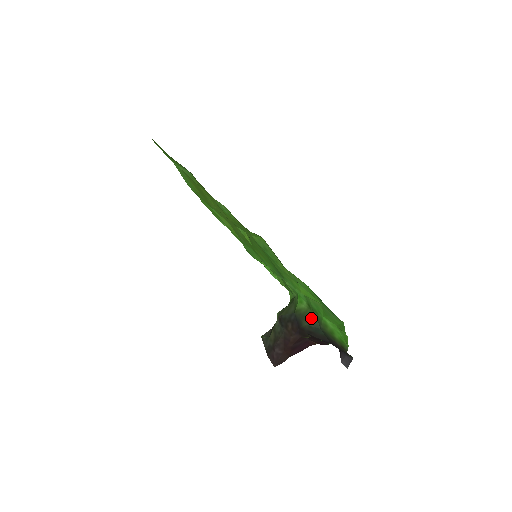
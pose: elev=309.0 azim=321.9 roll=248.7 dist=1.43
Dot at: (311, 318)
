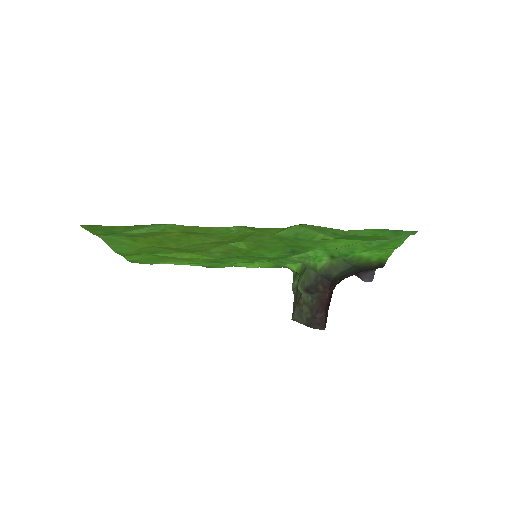
Dot at: (340, 265)
